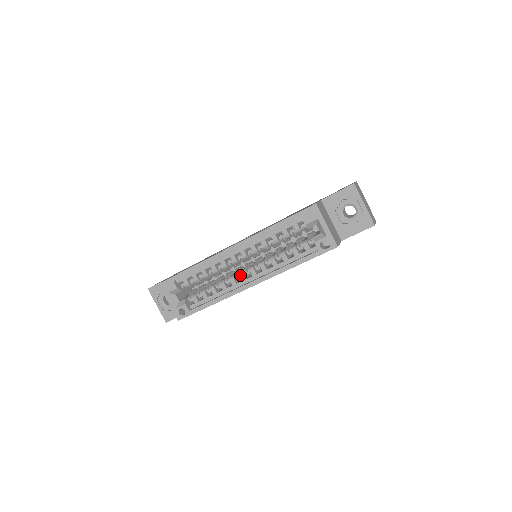
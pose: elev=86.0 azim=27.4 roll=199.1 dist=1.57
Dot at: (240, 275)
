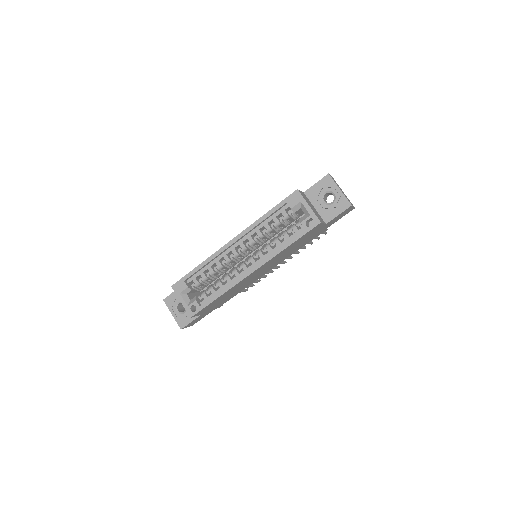
Dot at: (241, 265)
